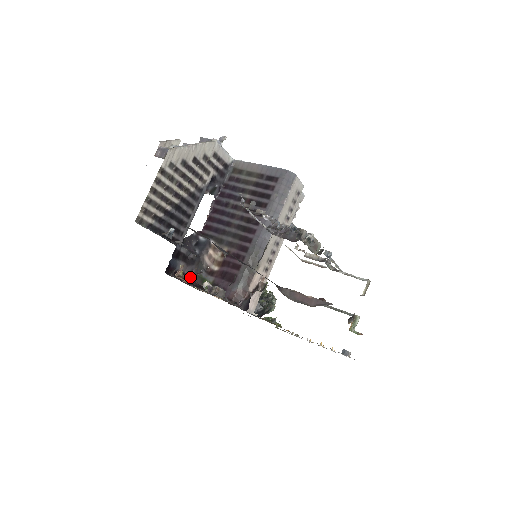
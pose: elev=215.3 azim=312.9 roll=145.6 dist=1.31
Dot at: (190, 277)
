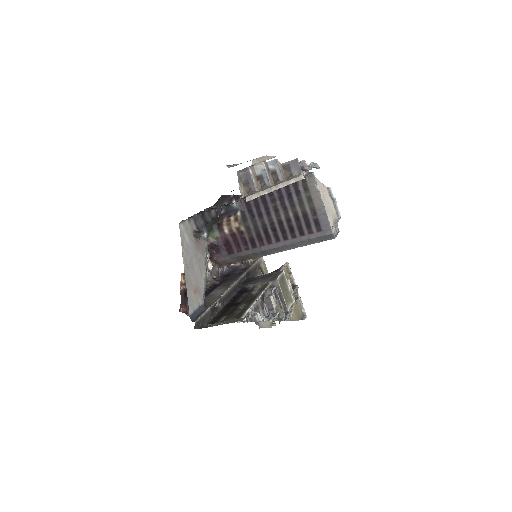
Dot at: occluded
